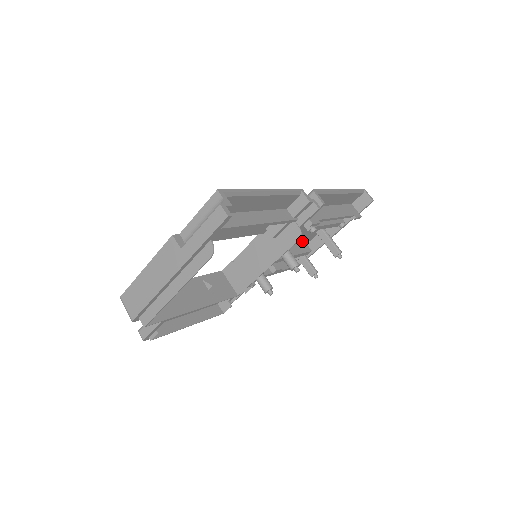
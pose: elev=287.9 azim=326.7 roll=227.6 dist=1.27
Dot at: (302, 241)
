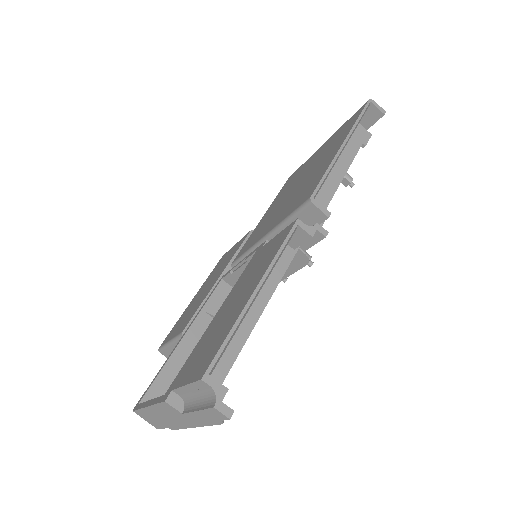
Dot at: occluded
